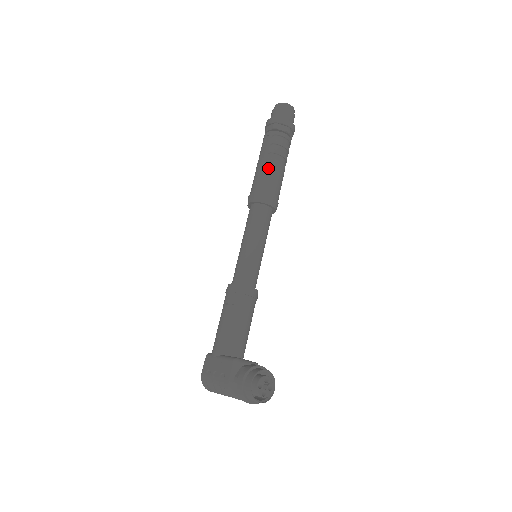
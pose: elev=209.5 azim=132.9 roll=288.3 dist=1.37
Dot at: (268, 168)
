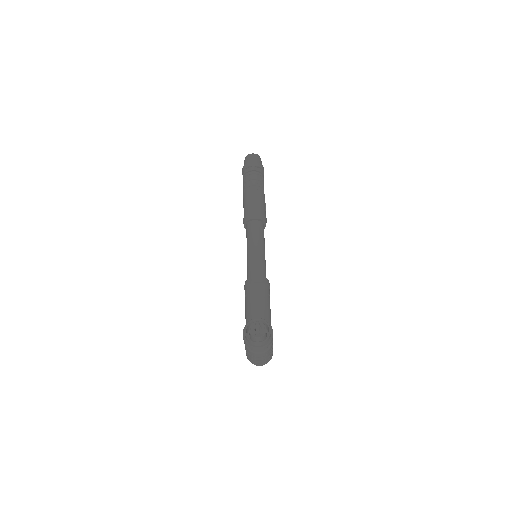
Dot at: (246, 198)
